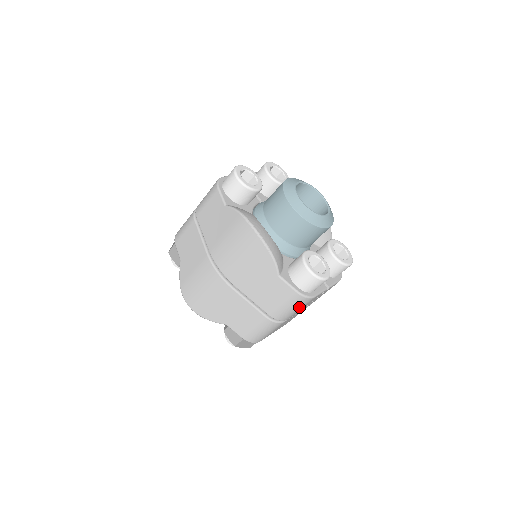
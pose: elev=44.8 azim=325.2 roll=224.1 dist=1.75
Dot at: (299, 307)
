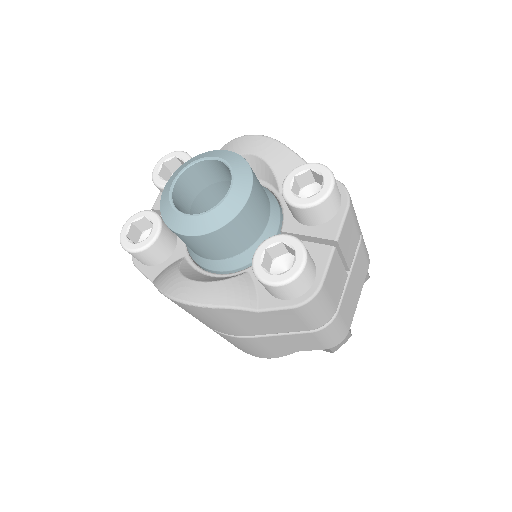
Dot at: (323, 304)
